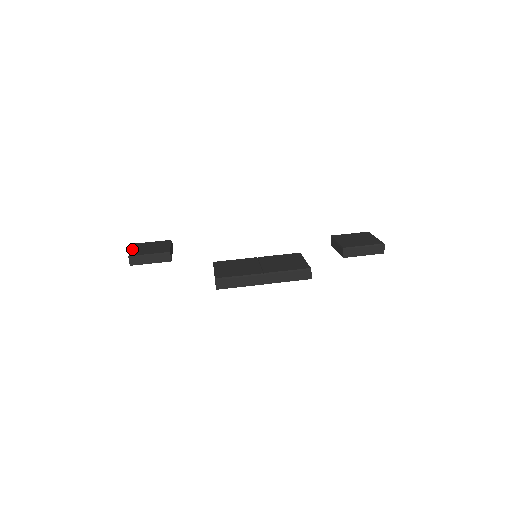
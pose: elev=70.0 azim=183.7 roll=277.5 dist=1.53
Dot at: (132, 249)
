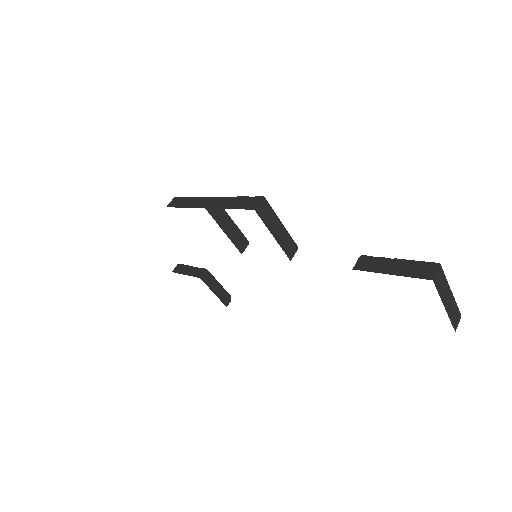
Dot at: occluded
